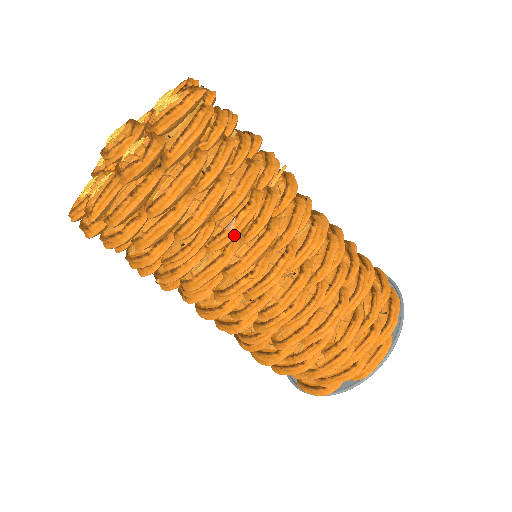
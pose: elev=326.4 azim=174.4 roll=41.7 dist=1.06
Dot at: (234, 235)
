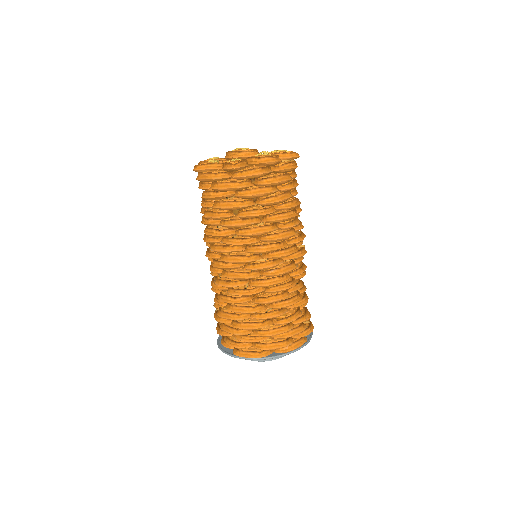
Dot at: (286, 218)
